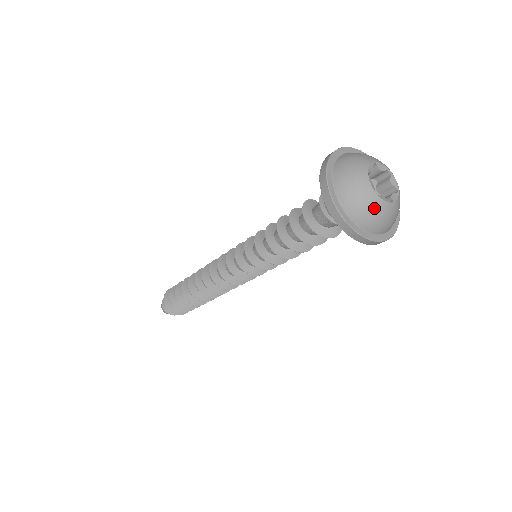
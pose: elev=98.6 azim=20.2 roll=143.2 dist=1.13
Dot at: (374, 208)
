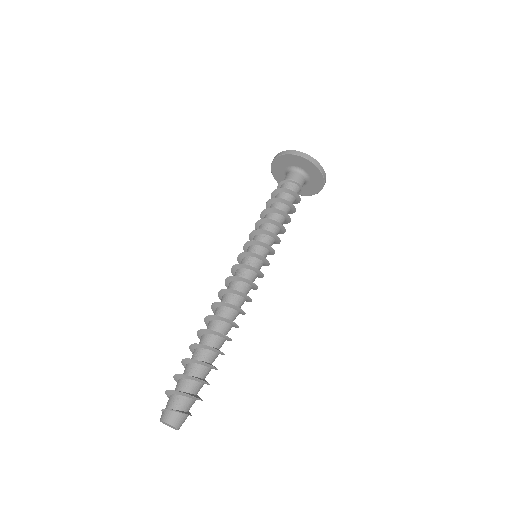
Dot at: occluded
